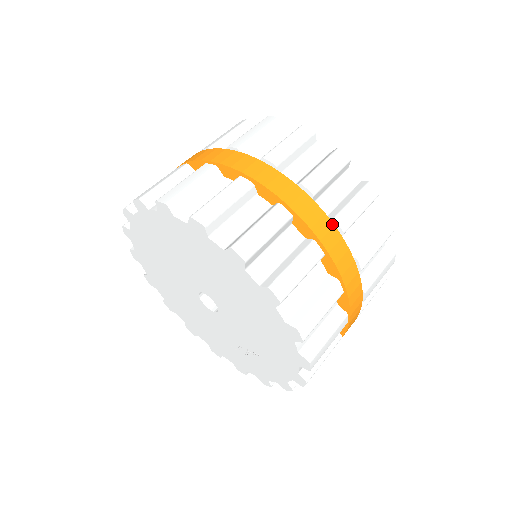
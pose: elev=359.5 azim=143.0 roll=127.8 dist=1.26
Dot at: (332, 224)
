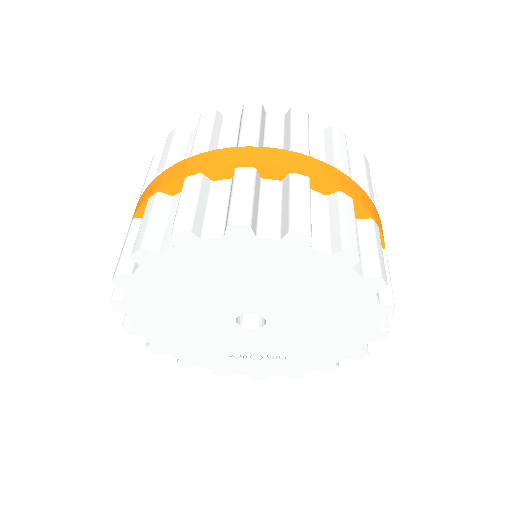
Dot at: occluded
